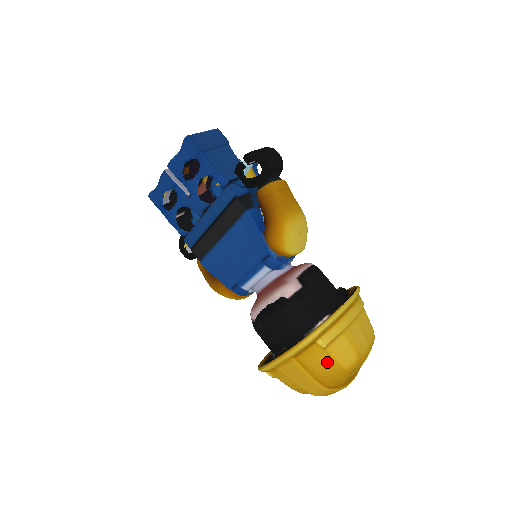
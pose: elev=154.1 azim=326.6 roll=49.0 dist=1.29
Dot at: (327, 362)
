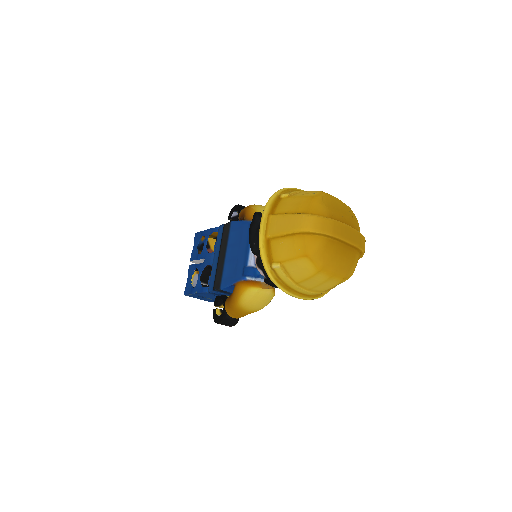
Dot at: (296, 200)
